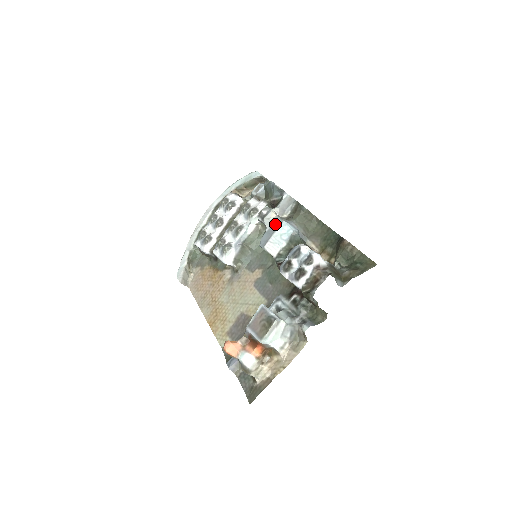
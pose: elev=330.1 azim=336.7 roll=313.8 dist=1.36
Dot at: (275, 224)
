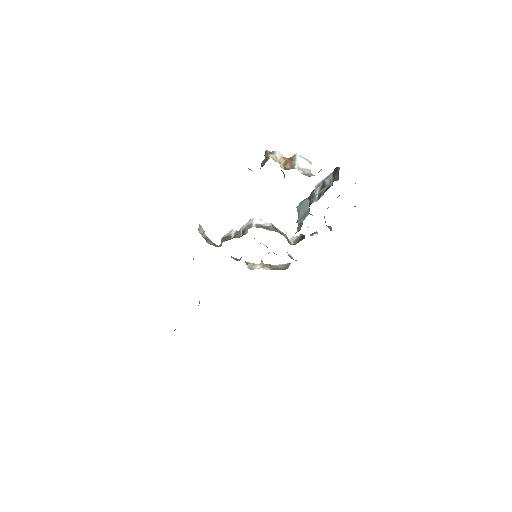
Dot at: occluded
